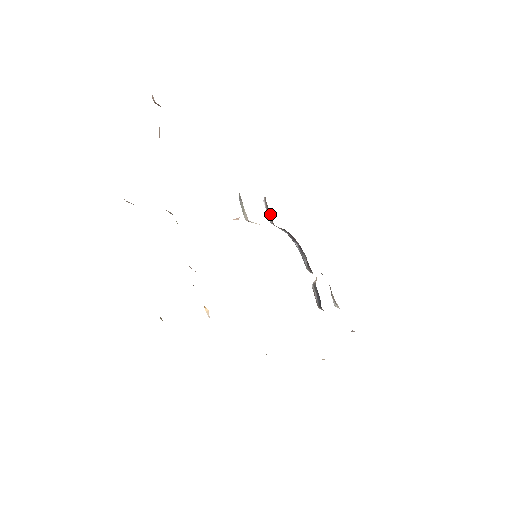
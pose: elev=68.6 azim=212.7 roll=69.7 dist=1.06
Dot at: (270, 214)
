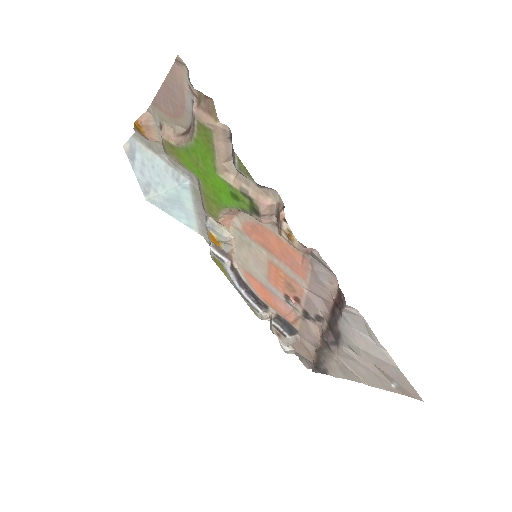
Dot at: (225, 252)
